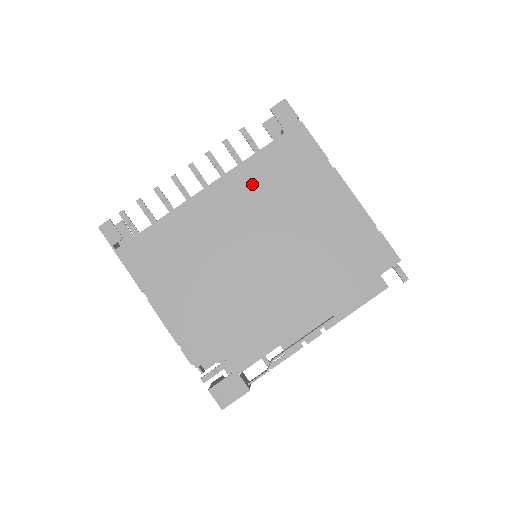
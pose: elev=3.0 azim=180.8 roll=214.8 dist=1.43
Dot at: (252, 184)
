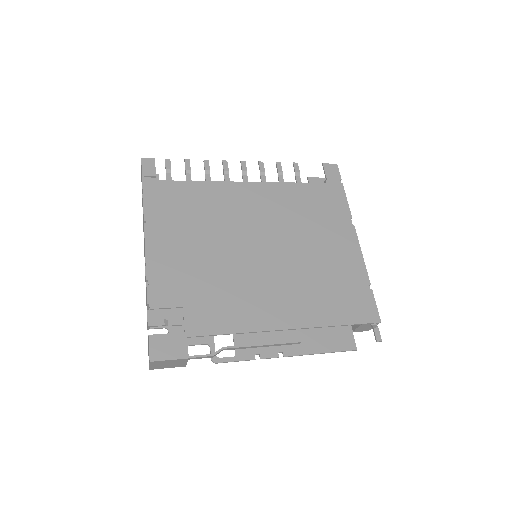
Dot at: (284, 200)
